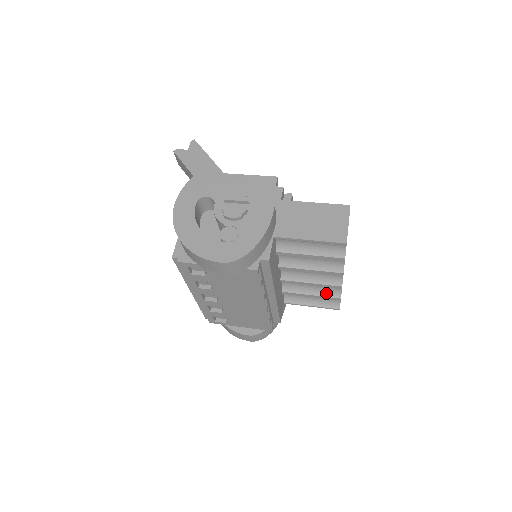
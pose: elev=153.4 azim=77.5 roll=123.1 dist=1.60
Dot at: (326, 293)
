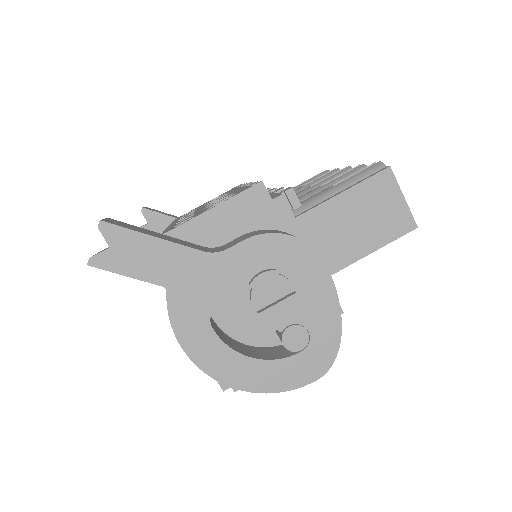
Dot at: occluded
